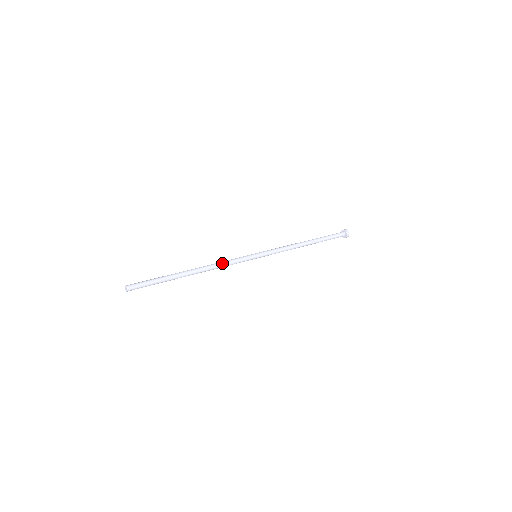
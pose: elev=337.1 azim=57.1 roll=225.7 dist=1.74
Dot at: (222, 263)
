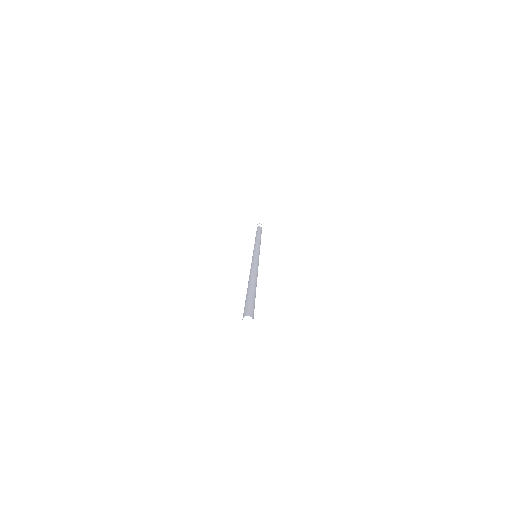
Dot at: (256, 266)
